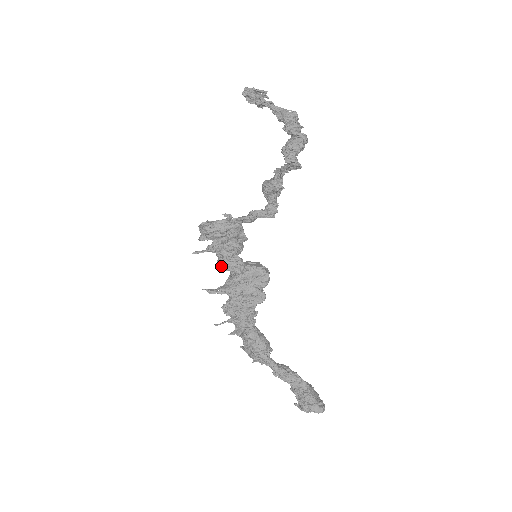
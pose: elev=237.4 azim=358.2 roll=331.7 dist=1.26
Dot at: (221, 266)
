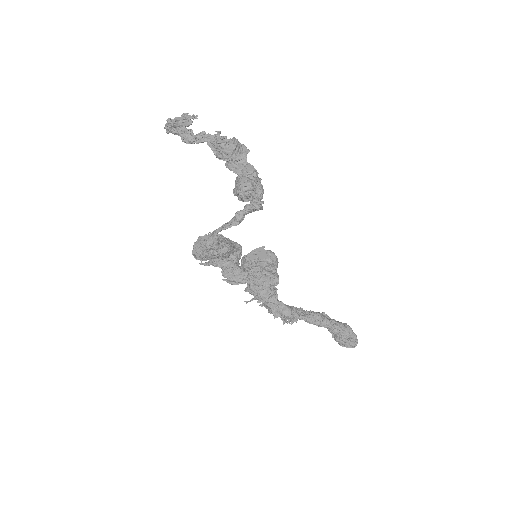
Dot at: occluded
